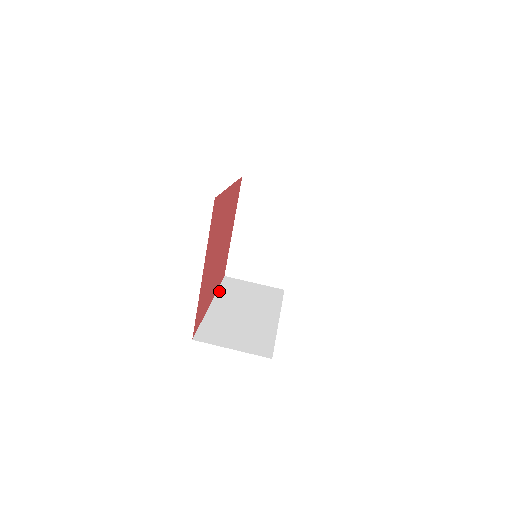
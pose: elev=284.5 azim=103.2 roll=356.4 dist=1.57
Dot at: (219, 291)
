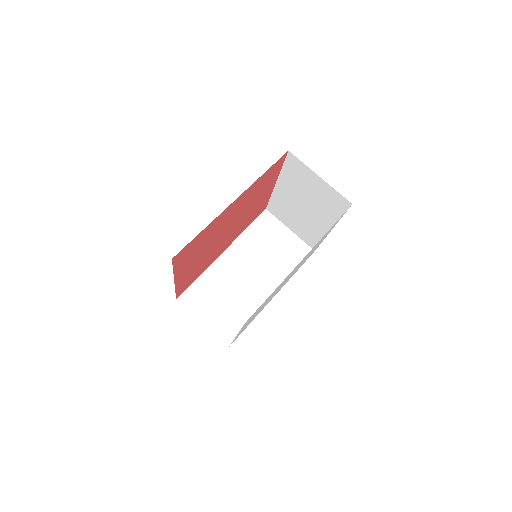
Dot at: (243, 234)
